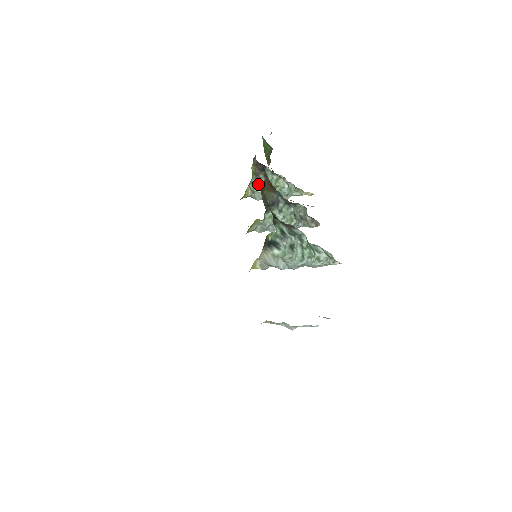
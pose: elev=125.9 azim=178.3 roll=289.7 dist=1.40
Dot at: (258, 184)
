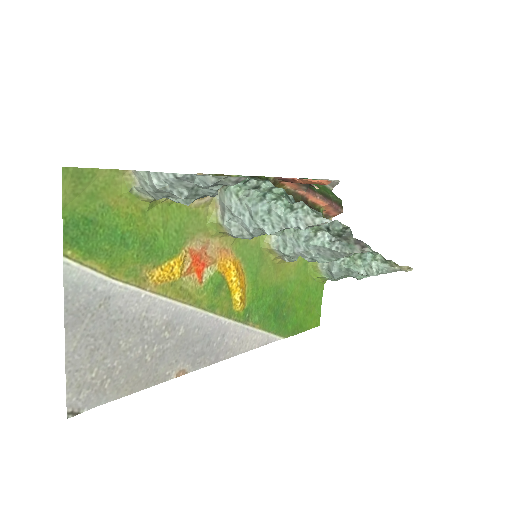
Dot at: occluded
